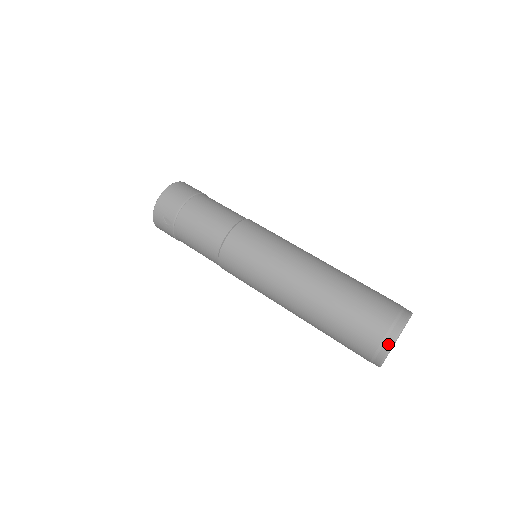
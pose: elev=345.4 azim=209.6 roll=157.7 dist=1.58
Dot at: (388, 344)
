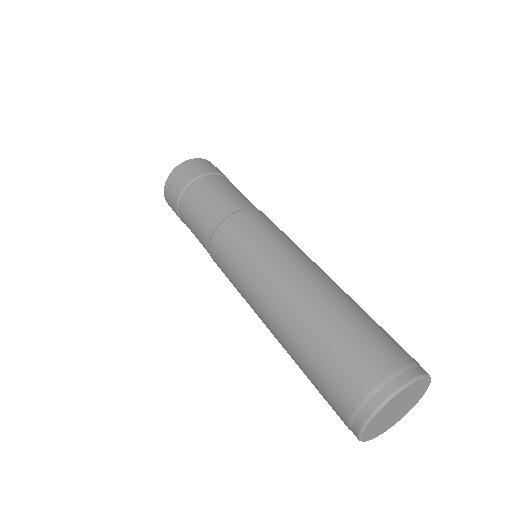
Dot at: (380, 397)
